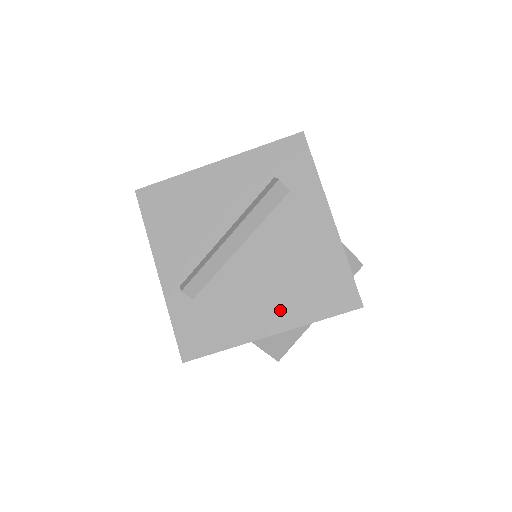
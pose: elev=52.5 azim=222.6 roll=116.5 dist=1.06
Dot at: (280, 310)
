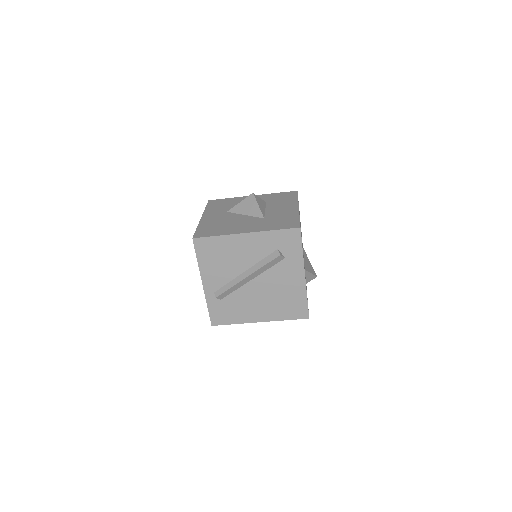
Dot at: (267, 312)
